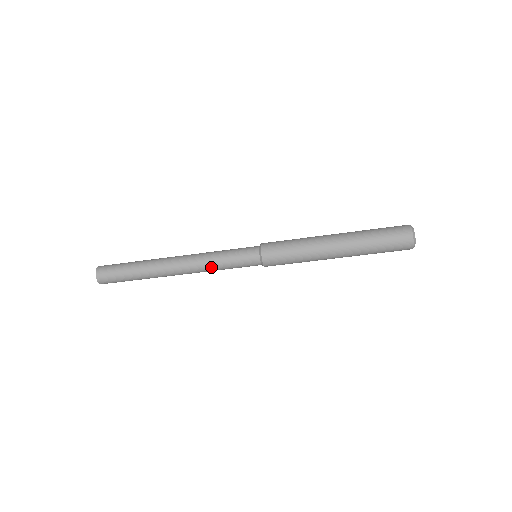
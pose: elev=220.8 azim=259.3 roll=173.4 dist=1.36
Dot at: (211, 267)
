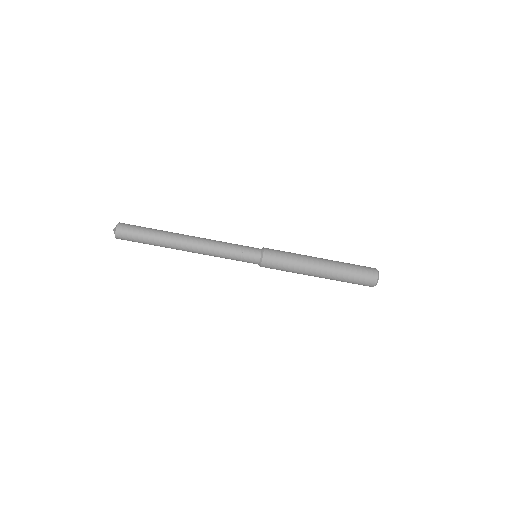
Dot at: (220, 246)
